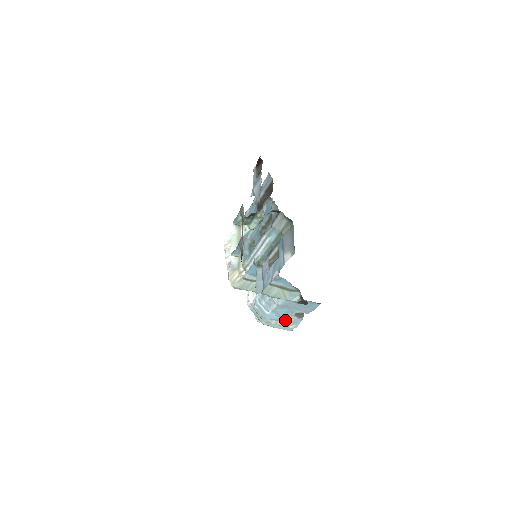
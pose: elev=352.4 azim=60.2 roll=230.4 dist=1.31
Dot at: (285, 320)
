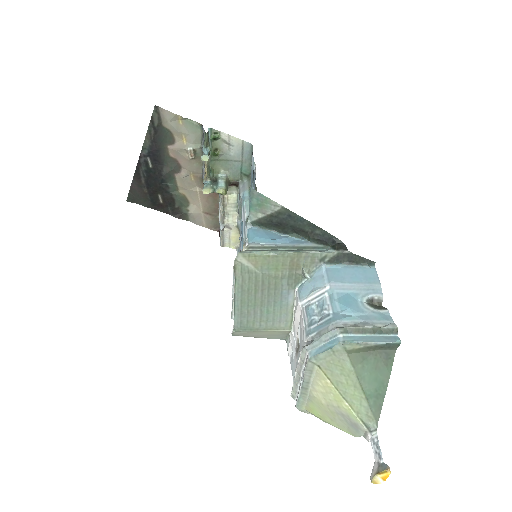
Dot at: (365, 320)
